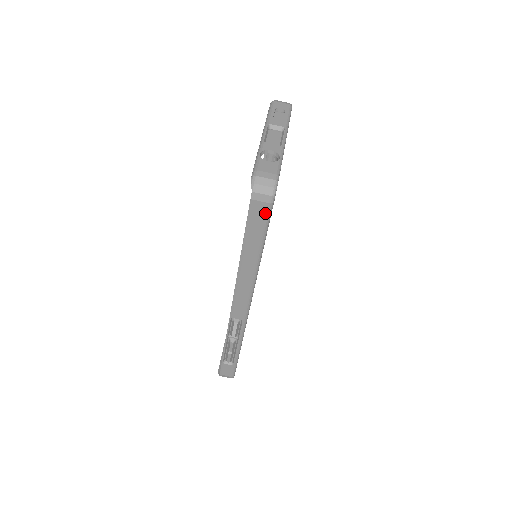
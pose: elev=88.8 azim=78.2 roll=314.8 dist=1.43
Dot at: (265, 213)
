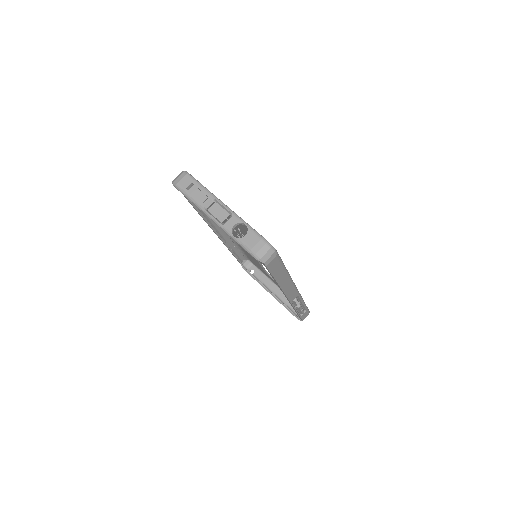
Dot at: (277, 260)
